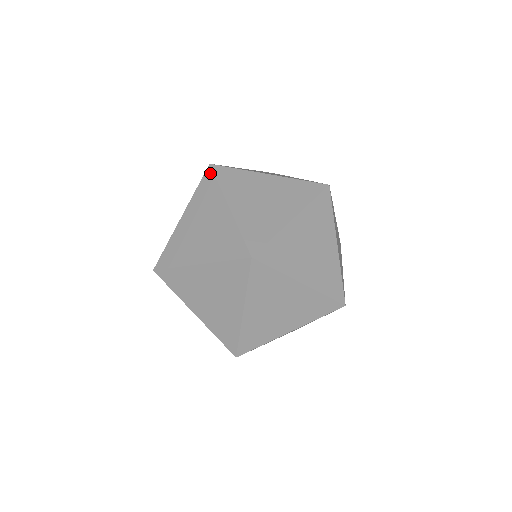
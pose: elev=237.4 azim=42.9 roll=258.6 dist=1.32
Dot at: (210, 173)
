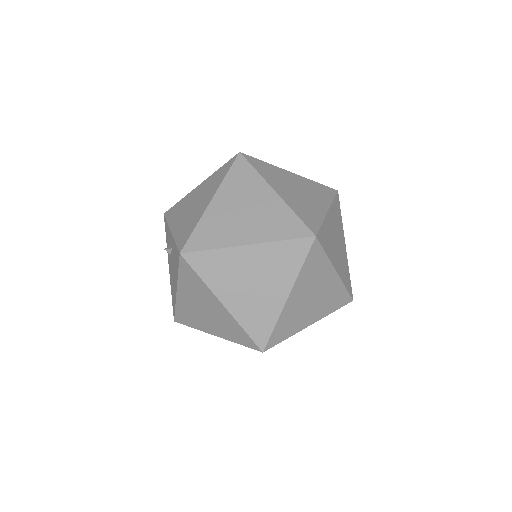
Dot at: (192, 256)
